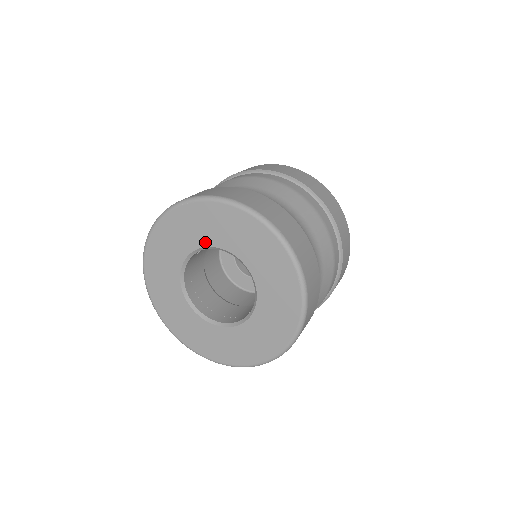
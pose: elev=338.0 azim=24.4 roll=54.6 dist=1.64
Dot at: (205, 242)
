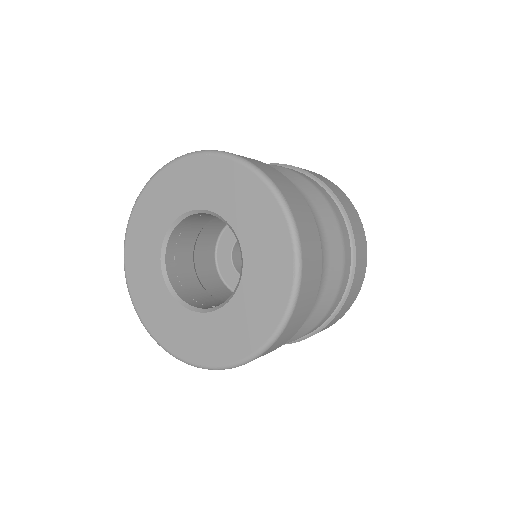
Dot at: (204, 204)
